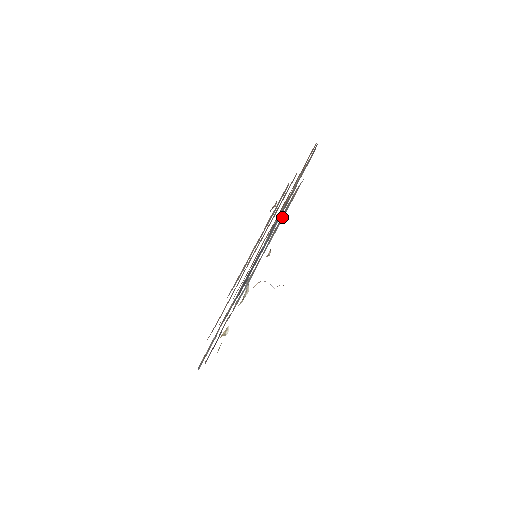
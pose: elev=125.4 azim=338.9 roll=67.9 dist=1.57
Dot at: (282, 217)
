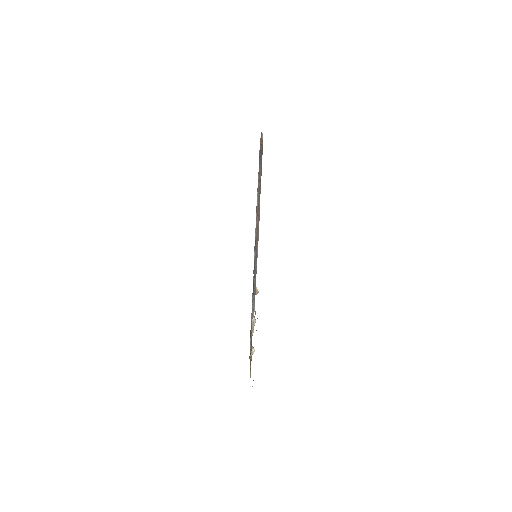
Dot at: (256, 245)
